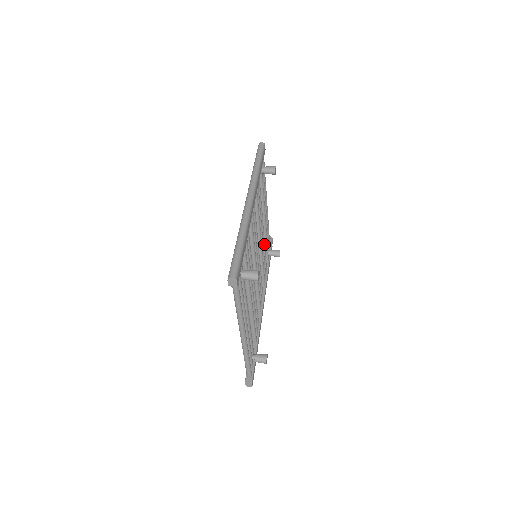
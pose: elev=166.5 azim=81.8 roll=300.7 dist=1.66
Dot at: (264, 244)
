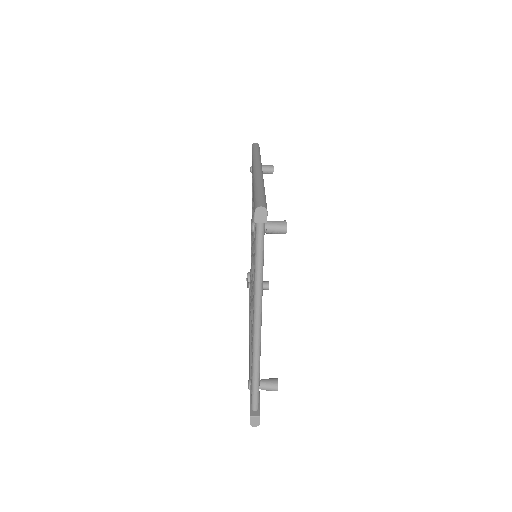
Dot at: occluded
